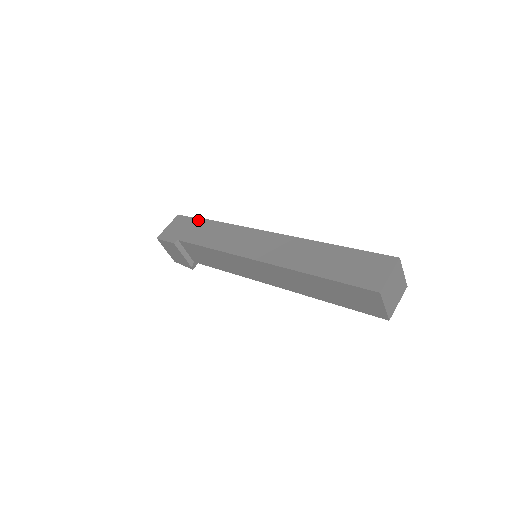
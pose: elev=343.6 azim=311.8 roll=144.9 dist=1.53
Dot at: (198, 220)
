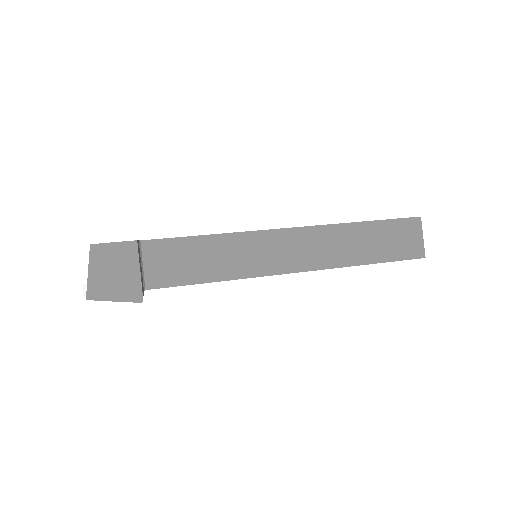
Dot at: occluded
